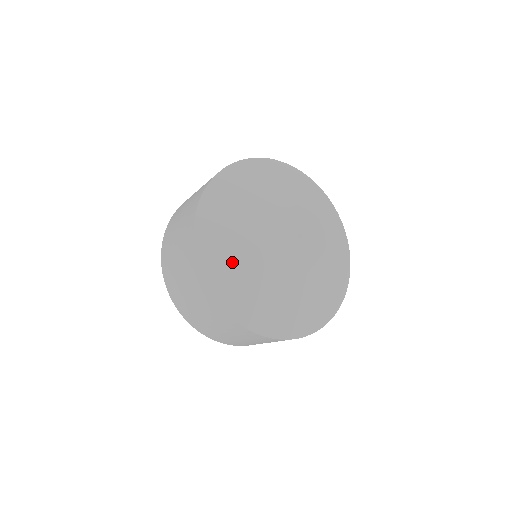
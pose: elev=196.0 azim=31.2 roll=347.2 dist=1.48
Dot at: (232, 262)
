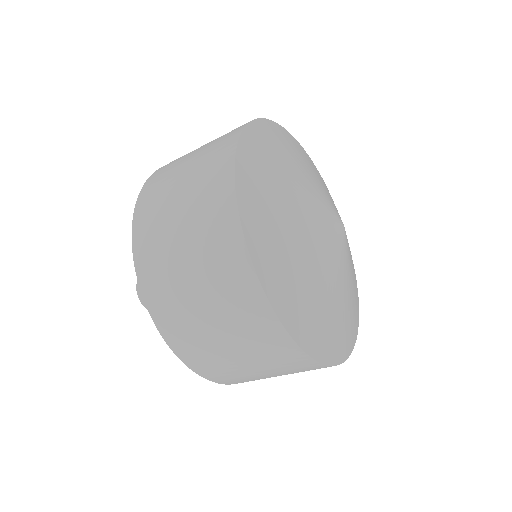
Dot at: (275, 209)
